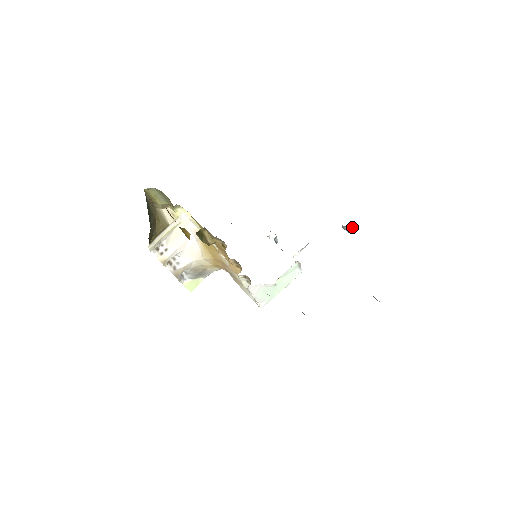
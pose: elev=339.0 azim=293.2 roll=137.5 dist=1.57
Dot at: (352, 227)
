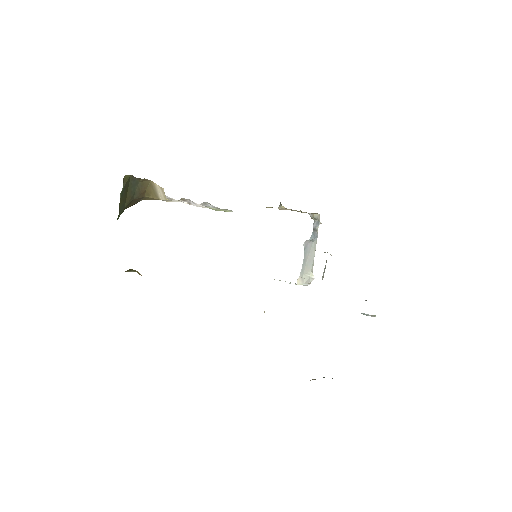
Dot at: (367, 314)
